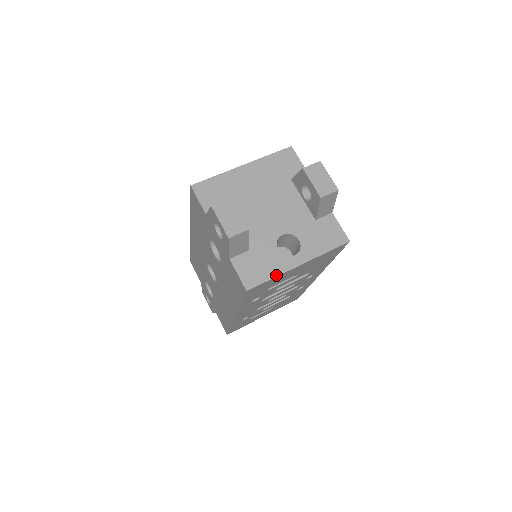
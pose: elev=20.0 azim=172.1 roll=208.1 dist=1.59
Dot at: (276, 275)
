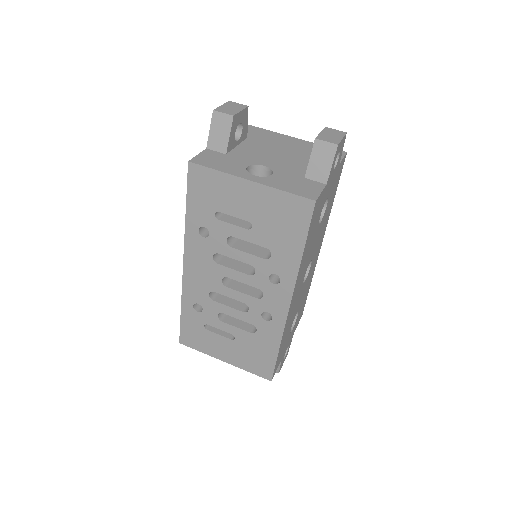
Dot at: (223, 171)
